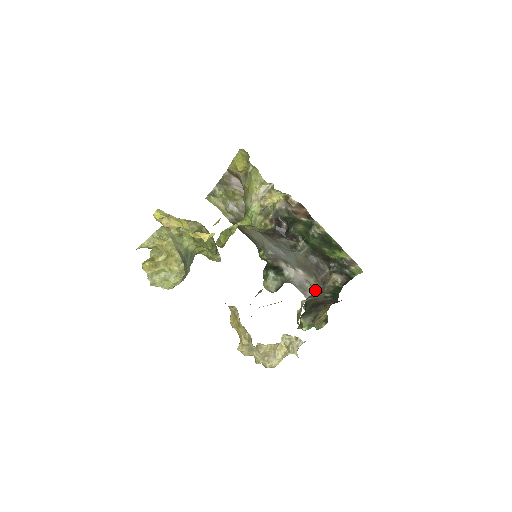
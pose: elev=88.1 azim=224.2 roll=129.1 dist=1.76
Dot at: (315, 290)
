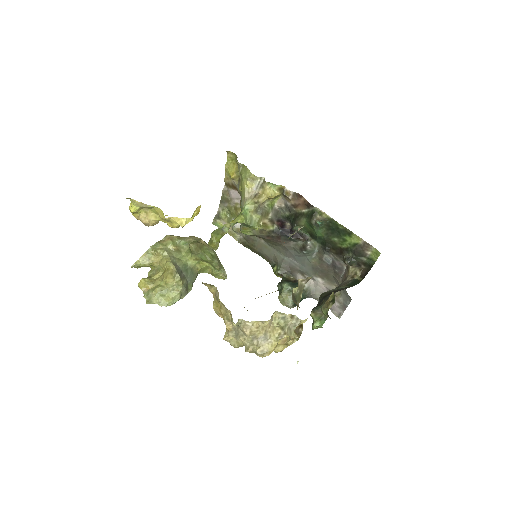
Dot at: (340, 299)
